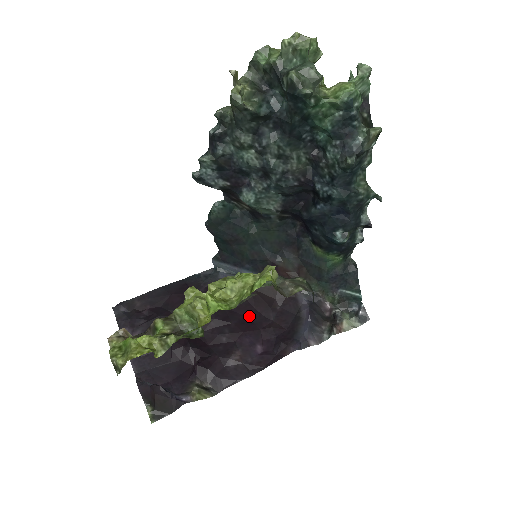
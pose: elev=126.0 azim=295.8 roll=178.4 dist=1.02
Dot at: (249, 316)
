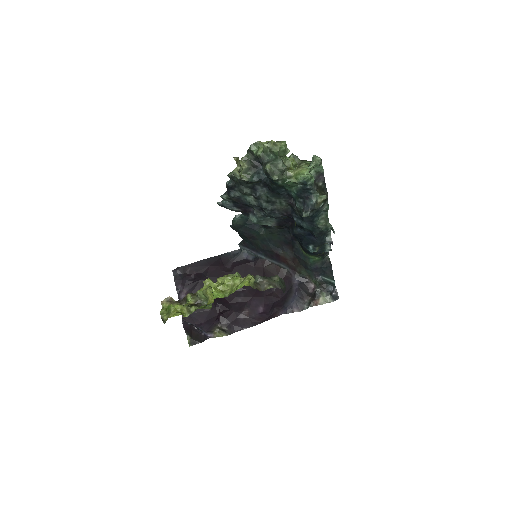
Dot at: occluded
